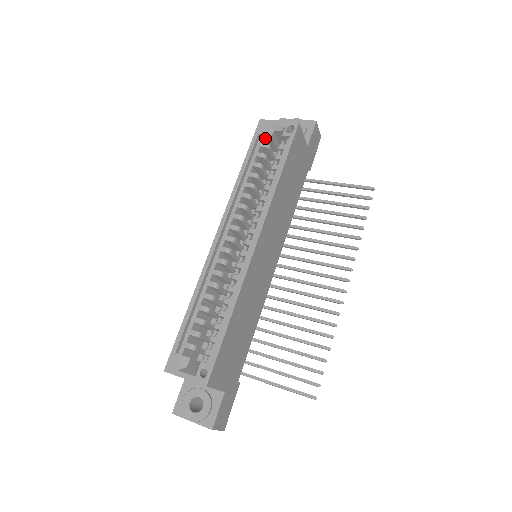
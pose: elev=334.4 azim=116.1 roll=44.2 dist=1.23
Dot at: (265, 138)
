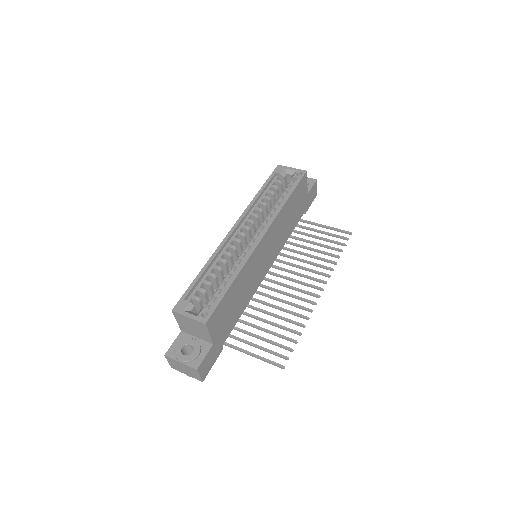
Dot at: (279, 177)
